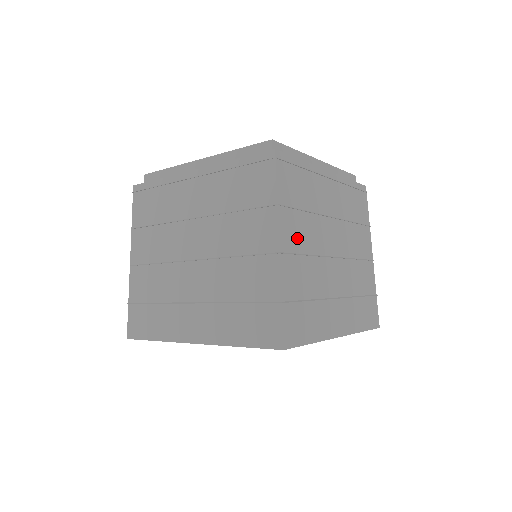
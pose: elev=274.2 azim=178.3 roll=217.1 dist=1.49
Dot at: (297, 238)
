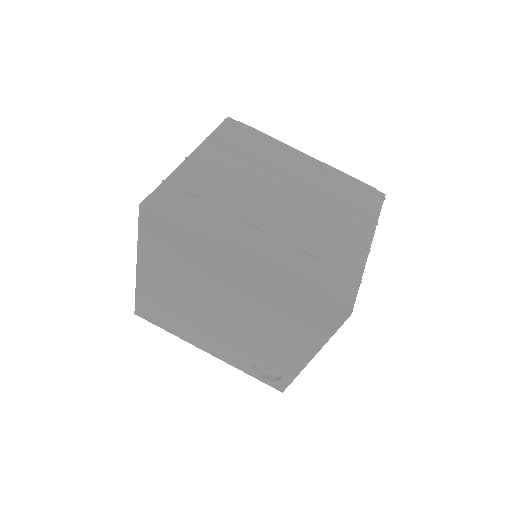
Dot at: (220, 164)
